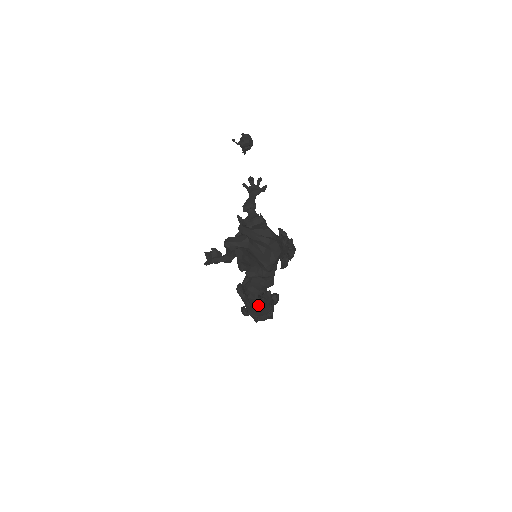
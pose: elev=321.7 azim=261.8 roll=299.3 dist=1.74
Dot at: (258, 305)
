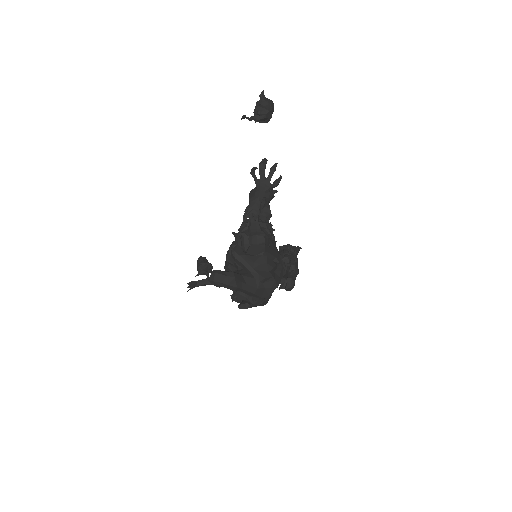
Dot at: occluded
